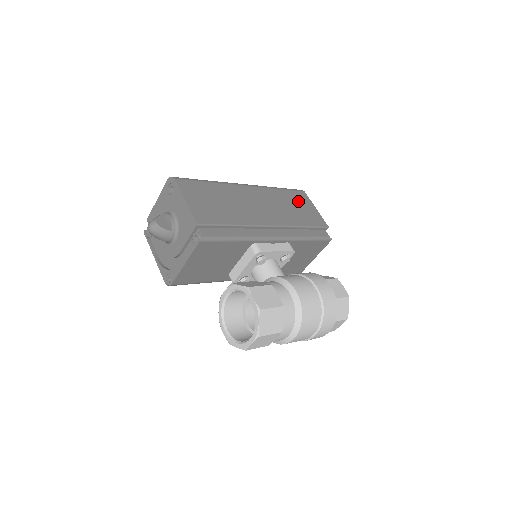
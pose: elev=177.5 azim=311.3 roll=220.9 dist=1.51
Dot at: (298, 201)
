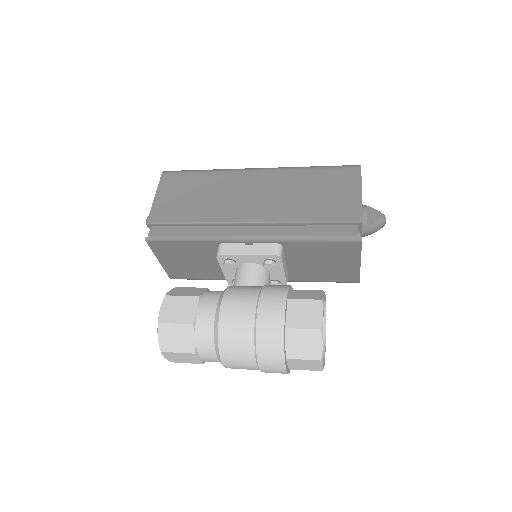
Dot at: (332, 184)
